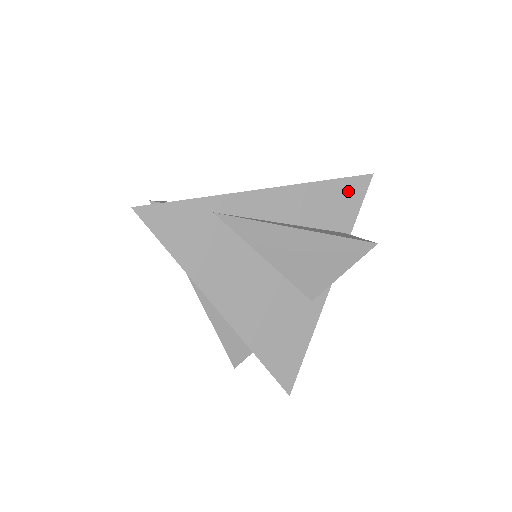
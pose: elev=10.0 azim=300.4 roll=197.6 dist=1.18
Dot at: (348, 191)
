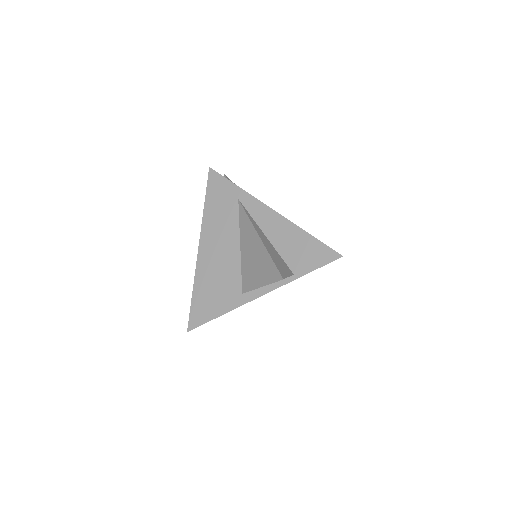
Dot at: (317, 252)
